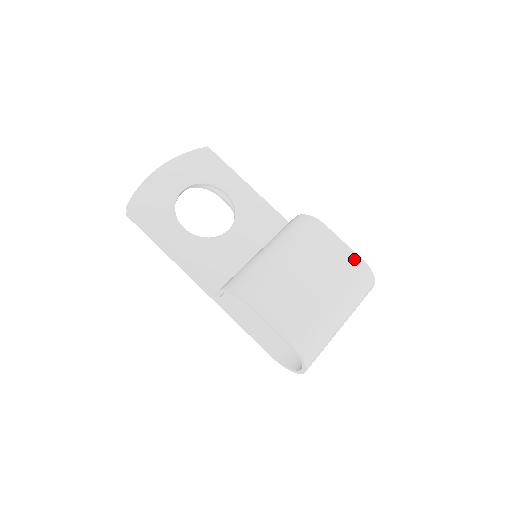
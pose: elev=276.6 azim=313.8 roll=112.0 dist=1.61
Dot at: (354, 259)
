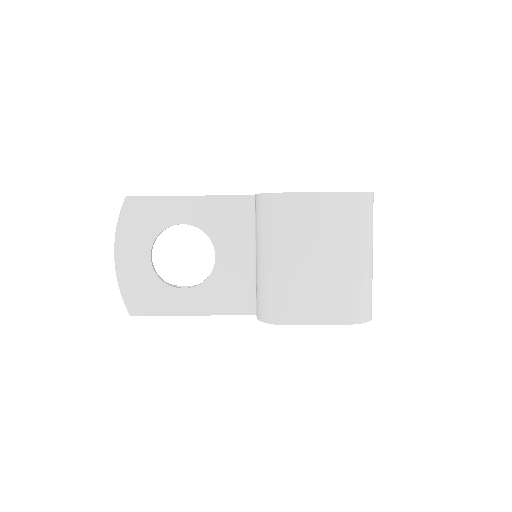
Dot at: (339, 200)
